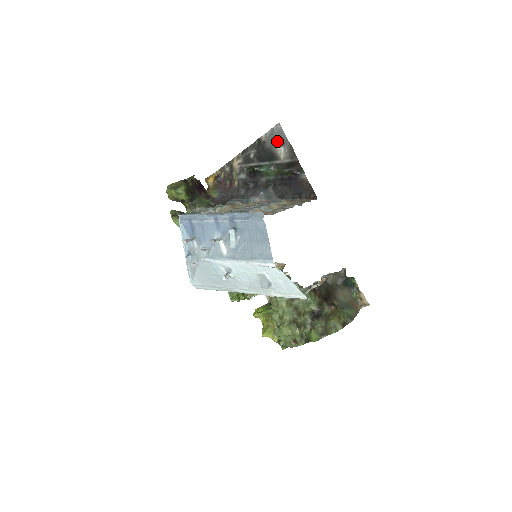
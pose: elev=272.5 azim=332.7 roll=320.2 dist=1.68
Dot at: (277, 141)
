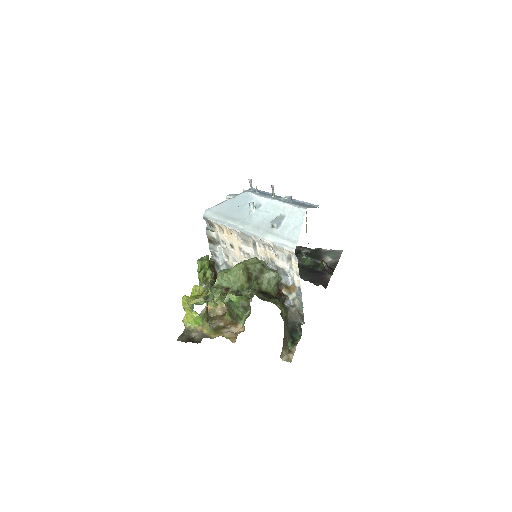
Dot at: (332, 254)
